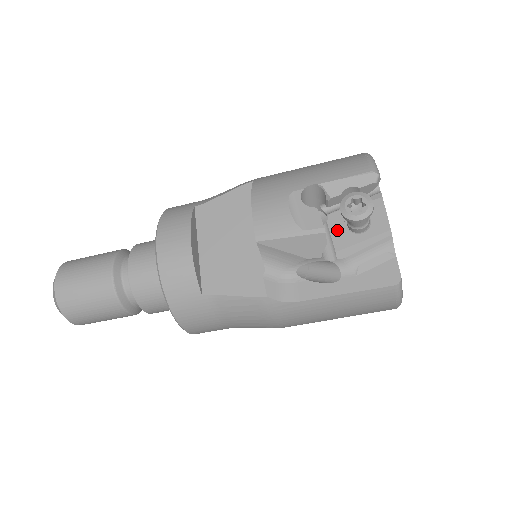
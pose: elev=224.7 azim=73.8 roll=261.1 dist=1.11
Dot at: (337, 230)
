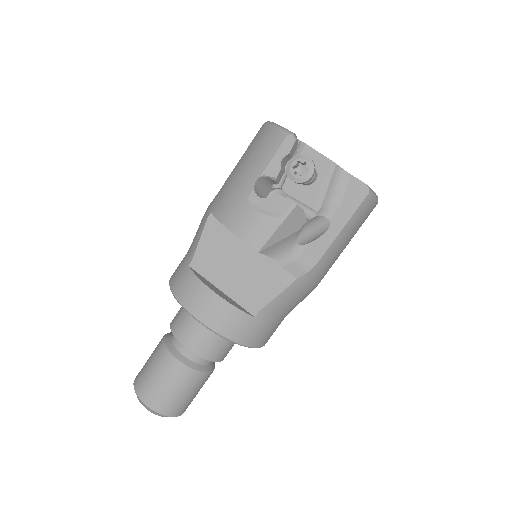
Dot at: (298, 193)
